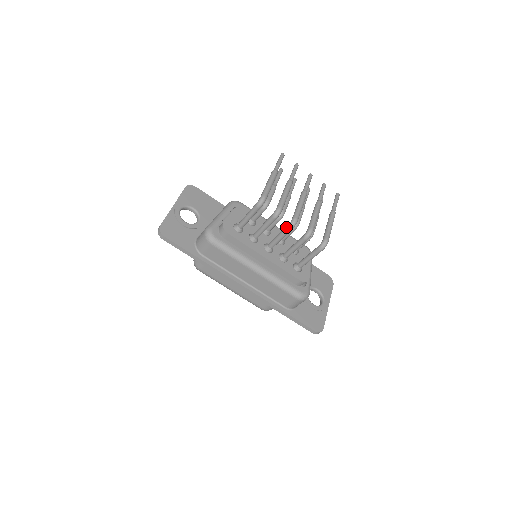
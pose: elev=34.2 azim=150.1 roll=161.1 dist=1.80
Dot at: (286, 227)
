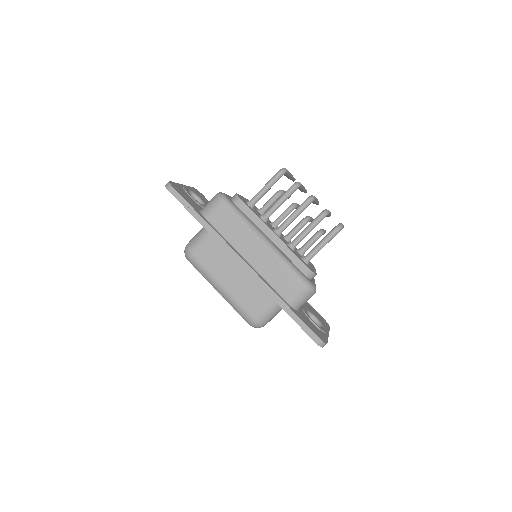
Dot at: (303, 202)
